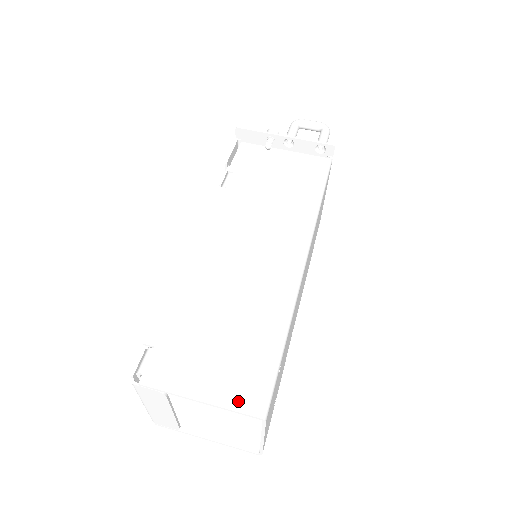
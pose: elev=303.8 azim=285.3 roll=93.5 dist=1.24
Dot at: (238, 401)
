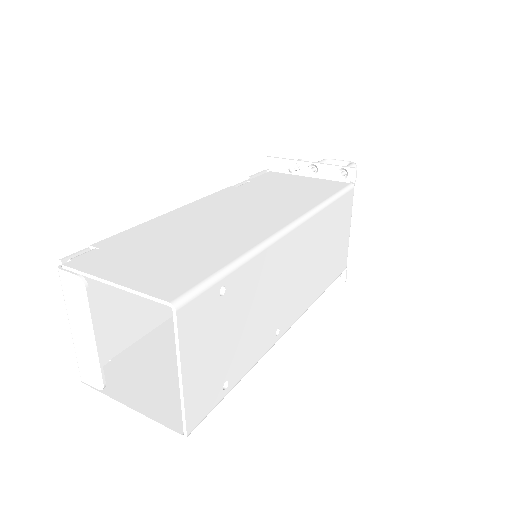
Dot at: (154, 288)
